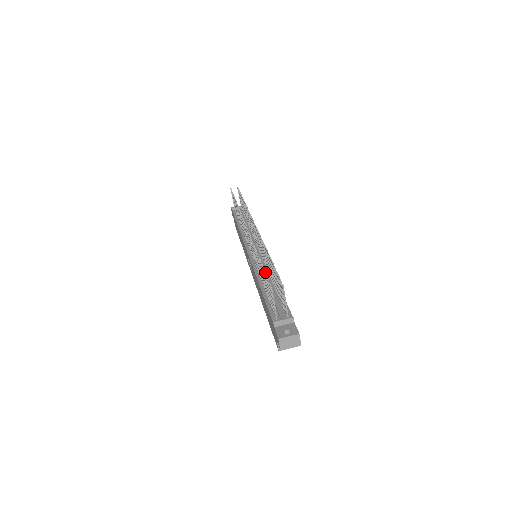
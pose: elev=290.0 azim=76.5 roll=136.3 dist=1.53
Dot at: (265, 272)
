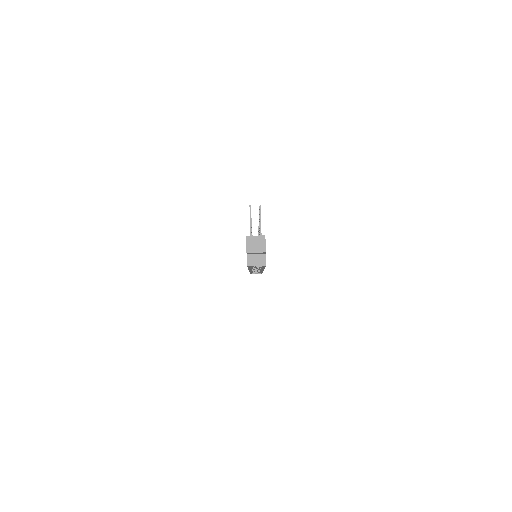
Dot at: occluded
